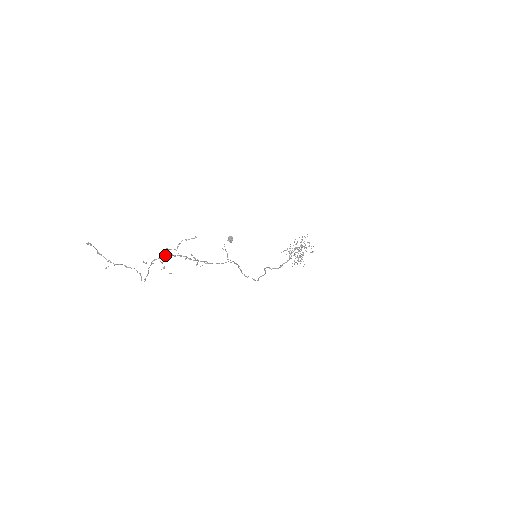
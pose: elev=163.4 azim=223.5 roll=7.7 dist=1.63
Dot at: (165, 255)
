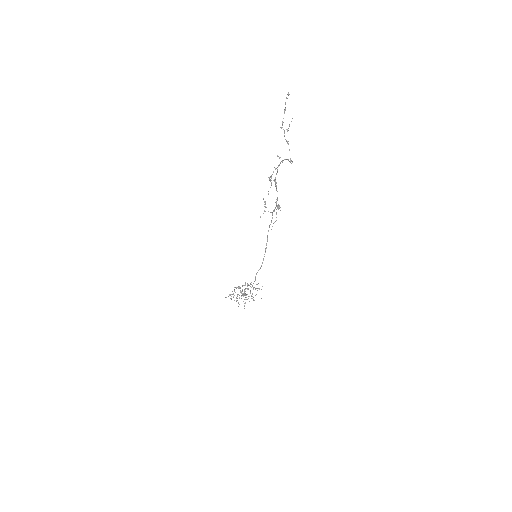
Dot at: (277, 169)
